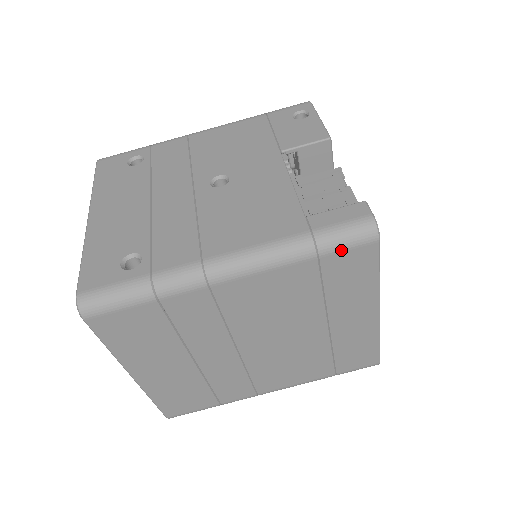
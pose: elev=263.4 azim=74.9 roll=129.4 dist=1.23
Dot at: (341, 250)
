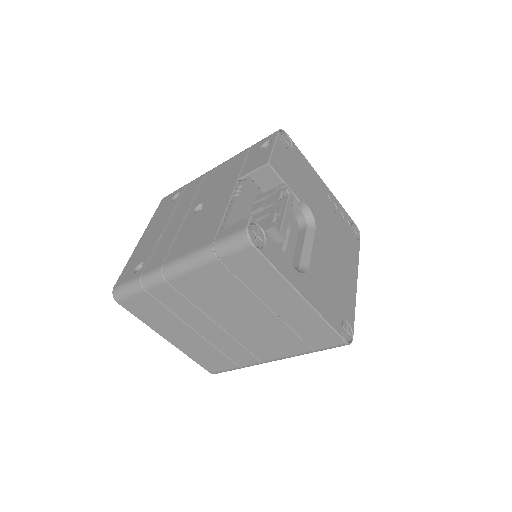
Dot at: (231, 254)
